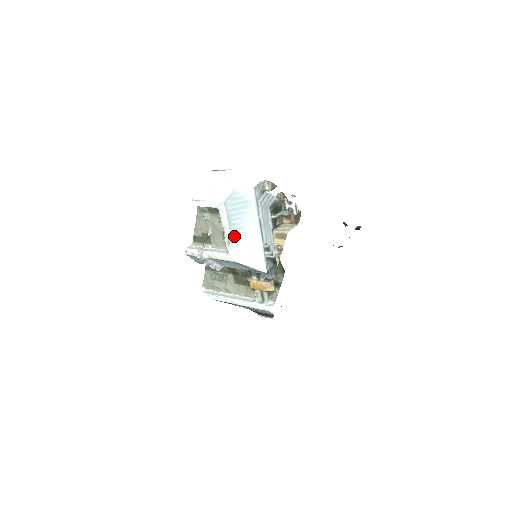
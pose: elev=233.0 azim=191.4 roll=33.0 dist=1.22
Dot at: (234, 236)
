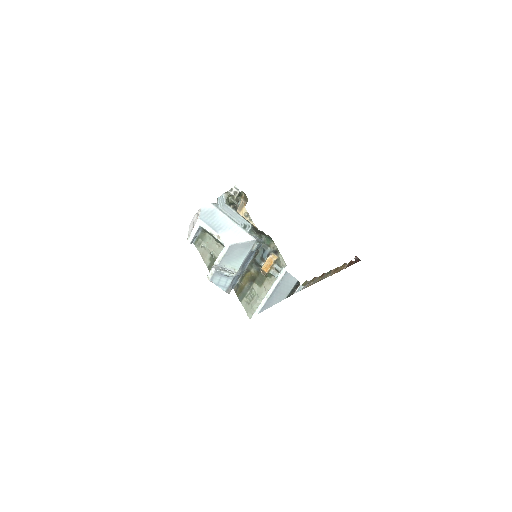
Dot at: (219, 232)
